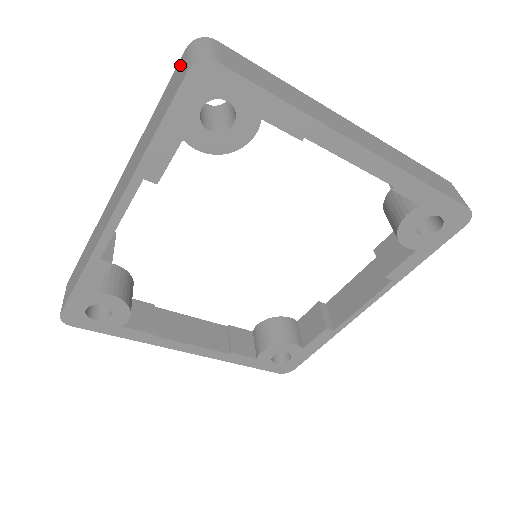
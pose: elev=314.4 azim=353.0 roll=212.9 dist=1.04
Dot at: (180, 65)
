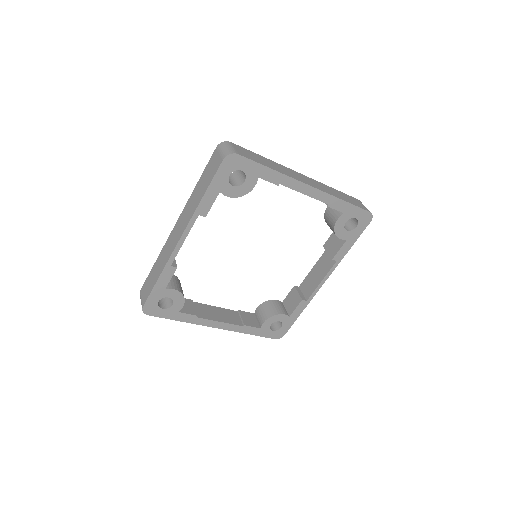
Dot at: (215, 156)
